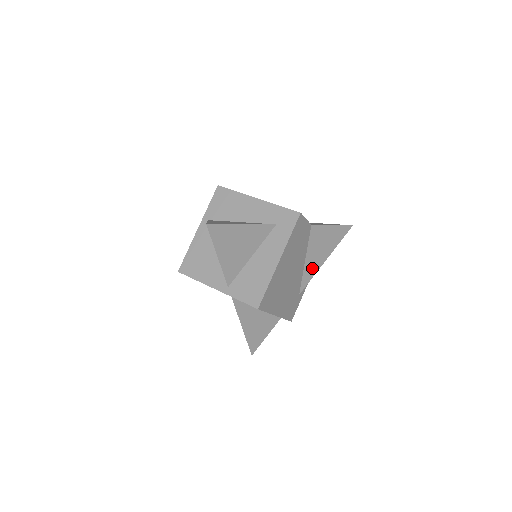
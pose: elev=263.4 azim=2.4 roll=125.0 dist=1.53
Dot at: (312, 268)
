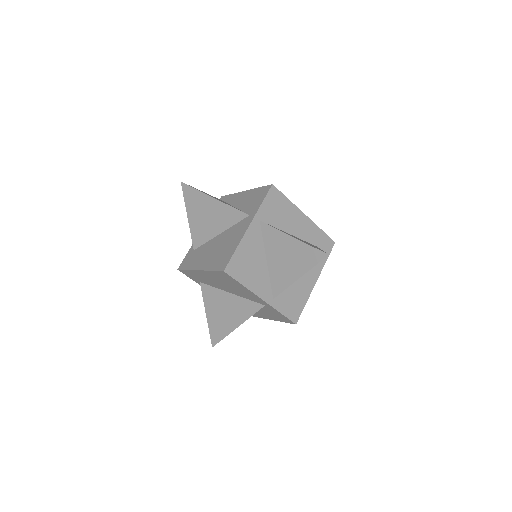
Dot at: occluded
